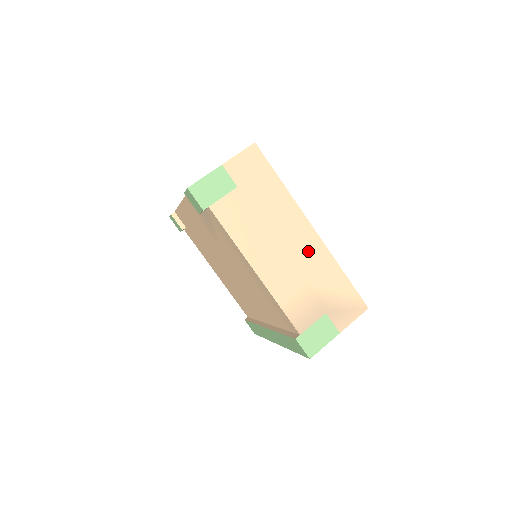
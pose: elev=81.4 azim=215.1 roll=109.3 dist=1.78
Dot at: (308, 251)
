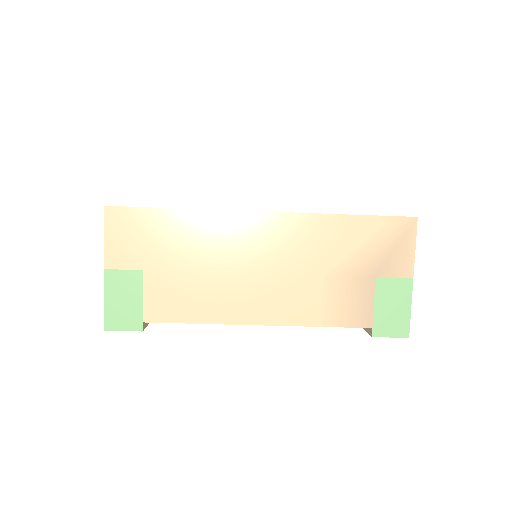
Dot at: (285, 241)
